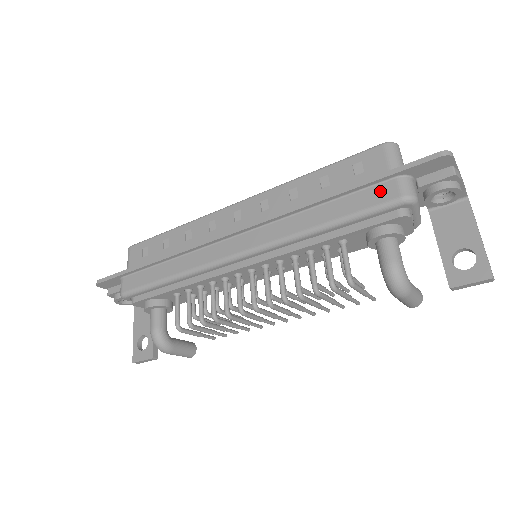
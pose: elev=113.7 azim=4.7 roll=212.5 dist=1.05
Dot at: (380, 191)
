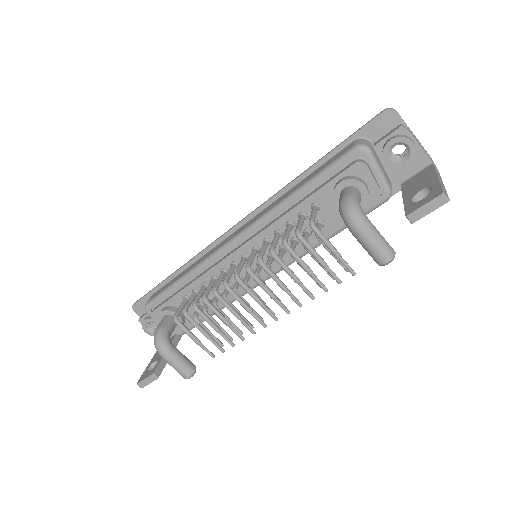
Dot at: (341, 152)
